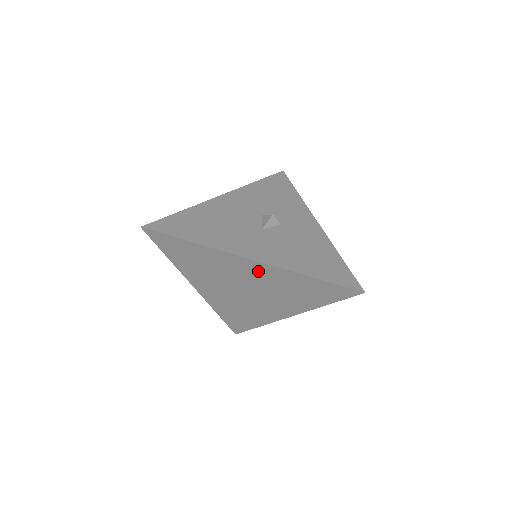
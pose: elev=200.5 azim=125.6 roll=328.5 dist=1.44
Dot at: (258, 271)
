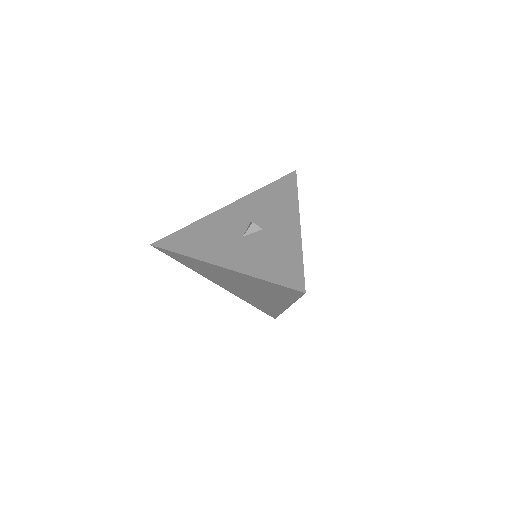
Dot at: (232, 274)
